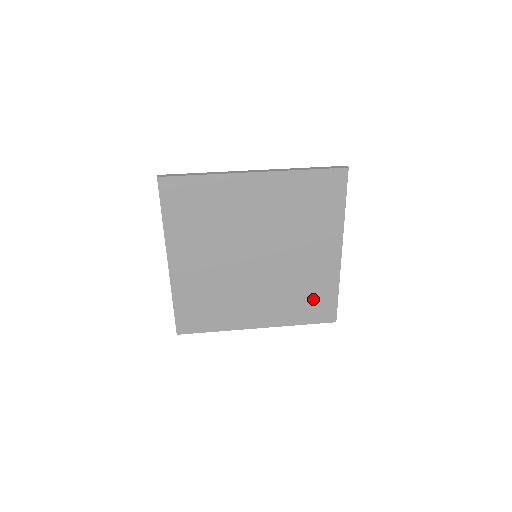
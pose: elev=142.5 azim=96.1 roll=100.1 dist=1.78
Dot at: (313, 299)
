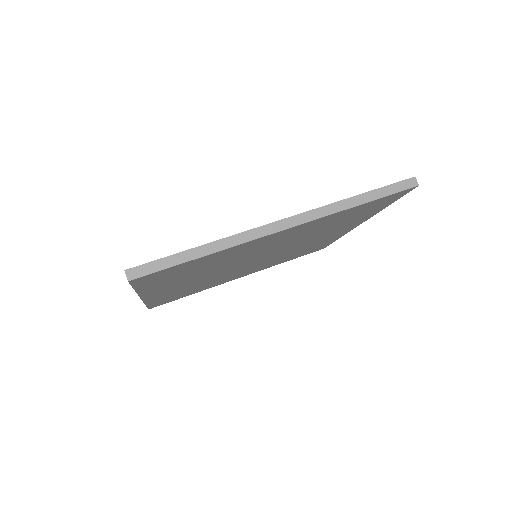
Dot at: (308, 250)
